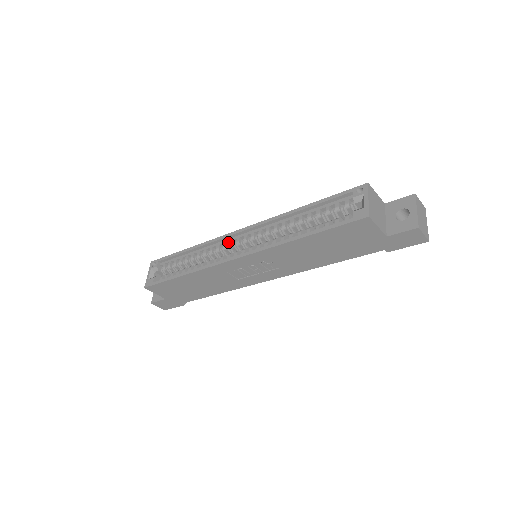
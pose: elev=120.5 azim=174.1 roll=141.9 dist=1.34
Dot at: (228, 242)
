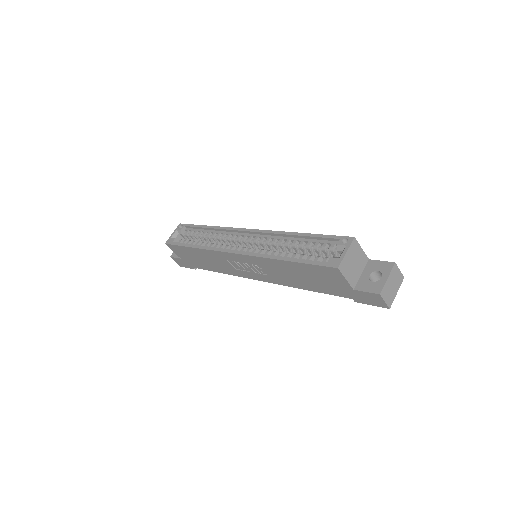
Dot at: (237, 235)
